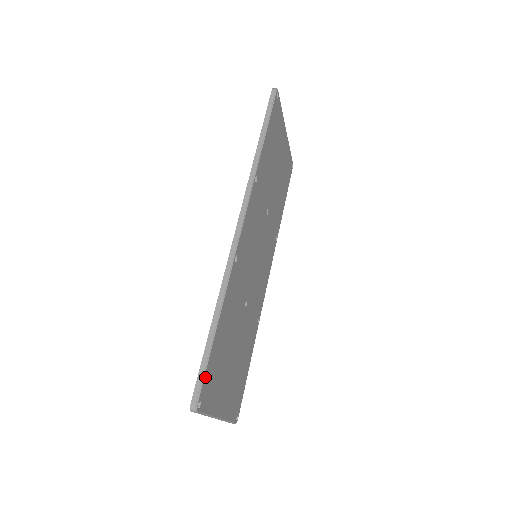
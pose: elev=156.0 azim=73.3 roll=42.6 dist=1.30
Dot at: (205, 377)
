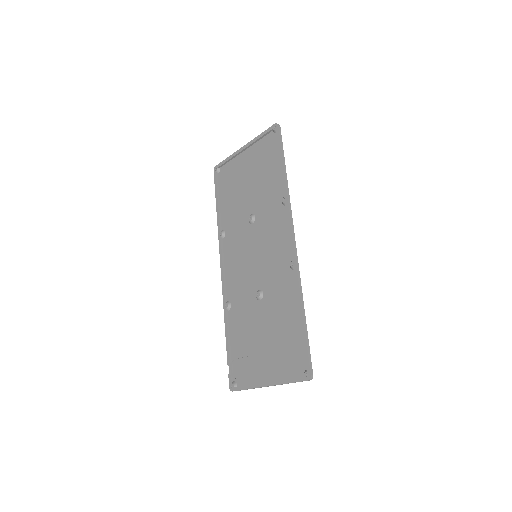
Dot at: (308, 355)
